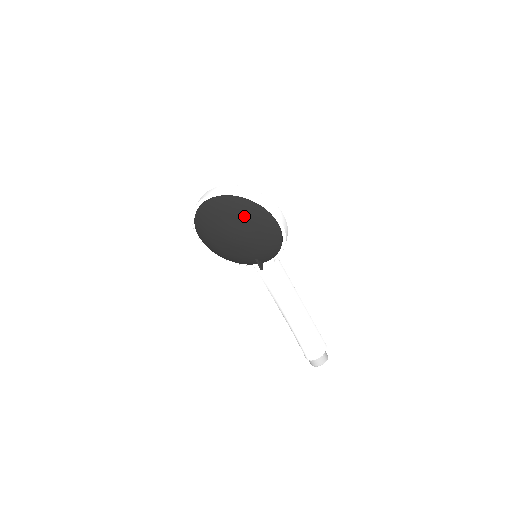
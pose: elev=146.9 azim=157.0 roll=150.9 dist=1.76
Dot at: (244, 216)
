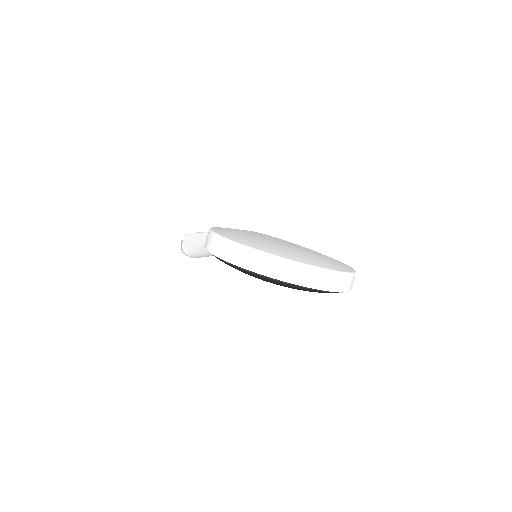
Dot at: occluded
